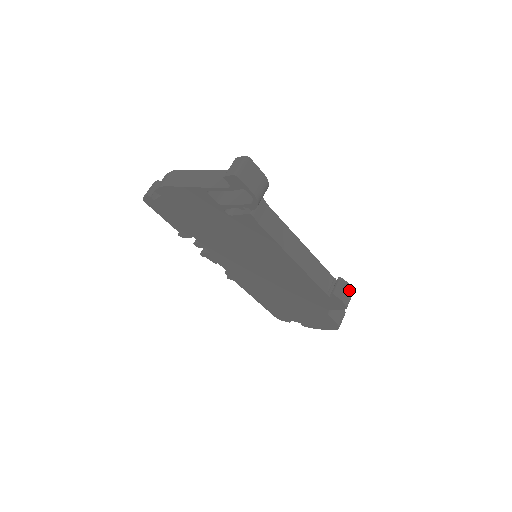
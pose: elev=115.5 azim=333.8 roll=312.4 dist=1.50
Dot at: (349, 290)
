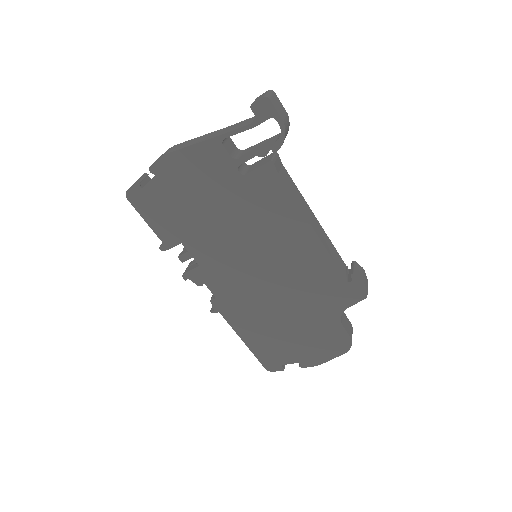
Dot at: (365, 276)
